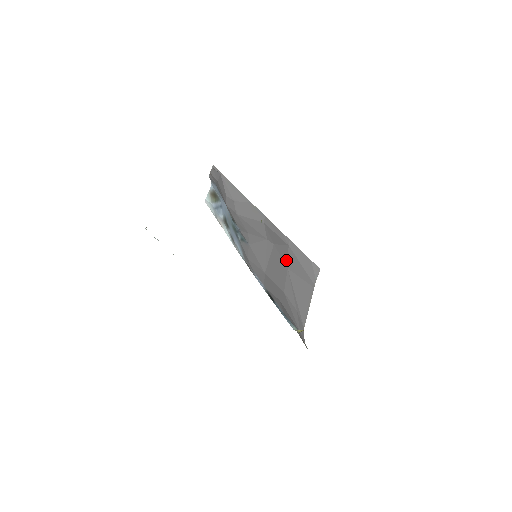
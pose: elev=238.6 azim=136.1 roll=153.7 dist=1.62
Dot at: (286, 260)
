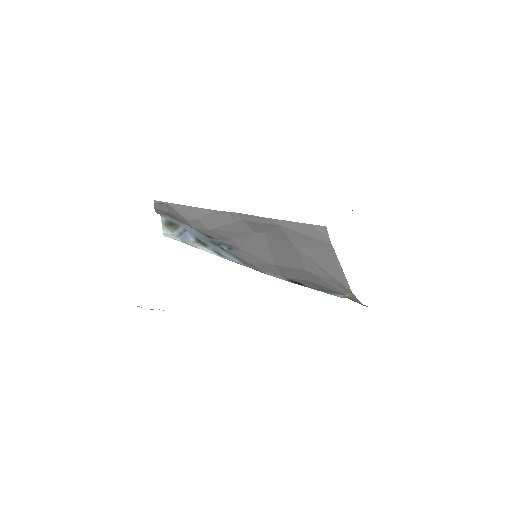
Dot at: (287, 240)
